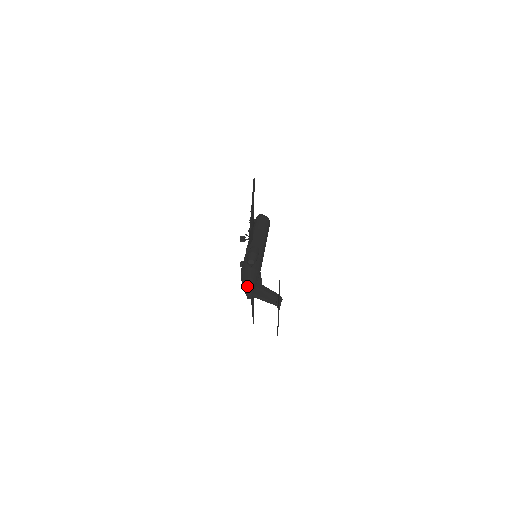
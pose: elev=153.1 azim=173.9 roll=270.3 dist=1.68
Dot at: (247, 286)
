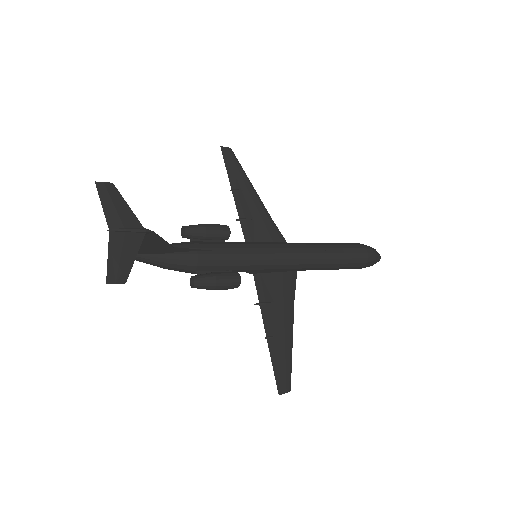
Dot at: occluded
